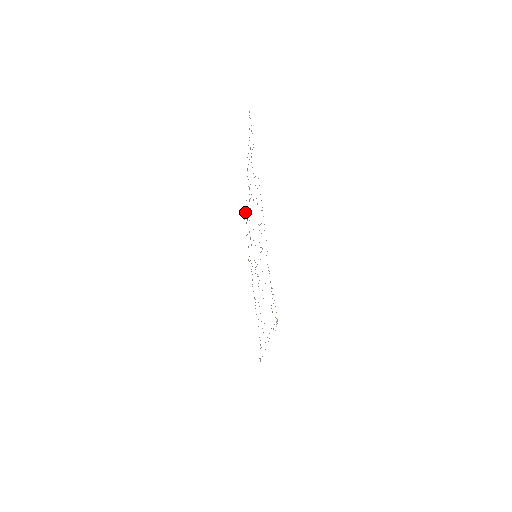
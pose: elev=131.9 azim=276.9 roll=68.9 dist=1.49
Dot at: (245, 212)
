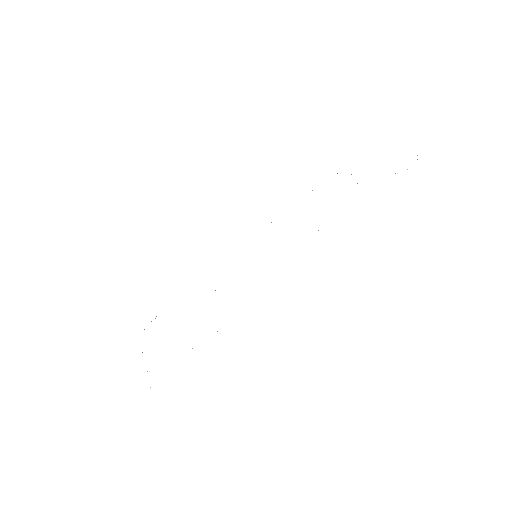
Dot at: occluded
